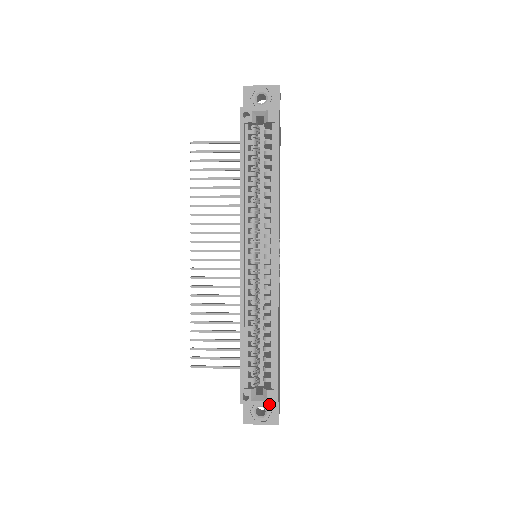
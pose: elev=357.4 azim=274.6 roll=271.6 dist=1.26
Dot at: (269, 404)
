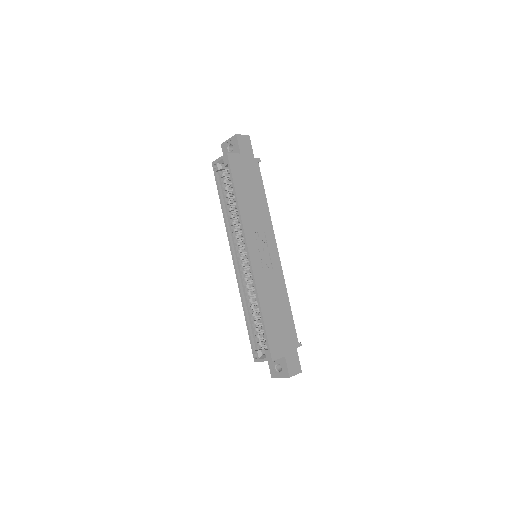
Dot at: (268, 360)
